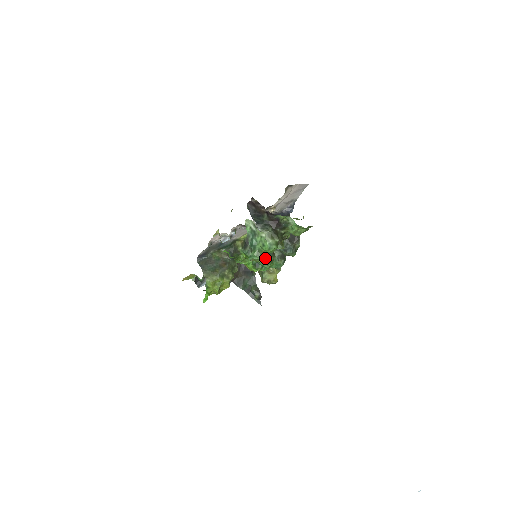
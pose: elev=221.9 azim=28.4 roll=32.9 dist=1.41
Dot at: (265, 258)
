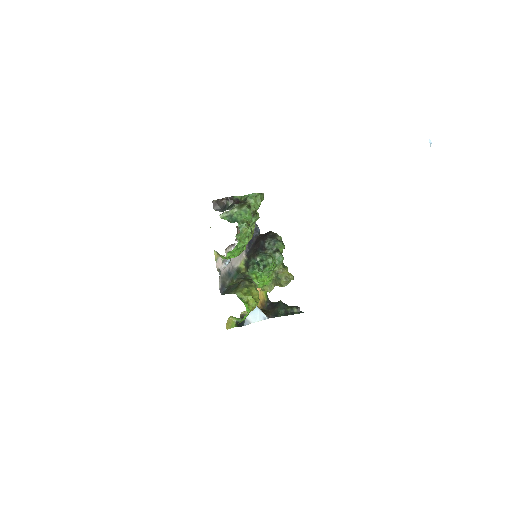
Dot at: (265, 256)
